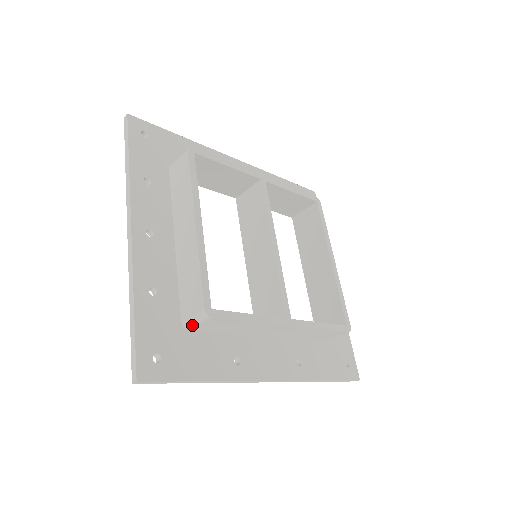
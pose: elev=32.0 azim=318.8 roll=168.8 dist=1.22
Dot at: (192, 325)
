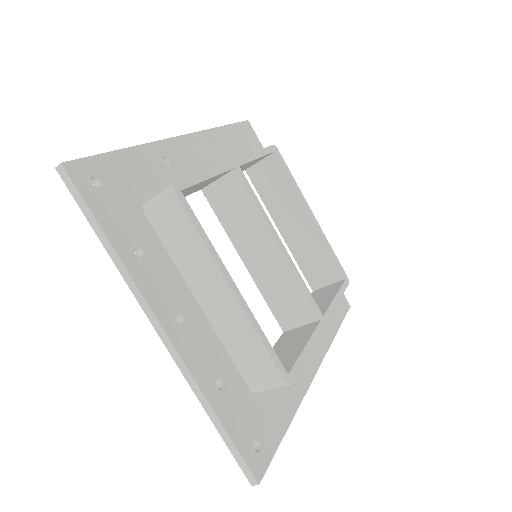
Dot at: (265, 390)
